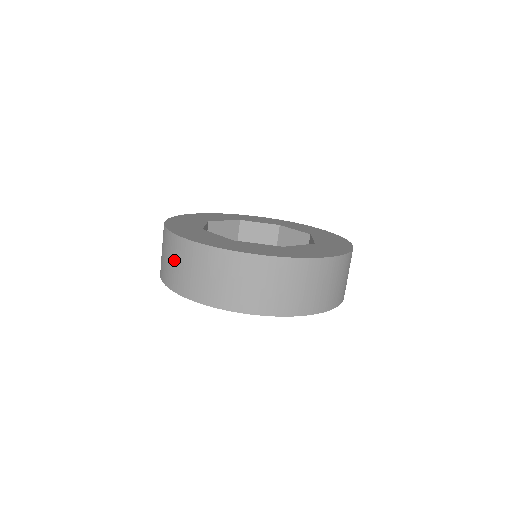
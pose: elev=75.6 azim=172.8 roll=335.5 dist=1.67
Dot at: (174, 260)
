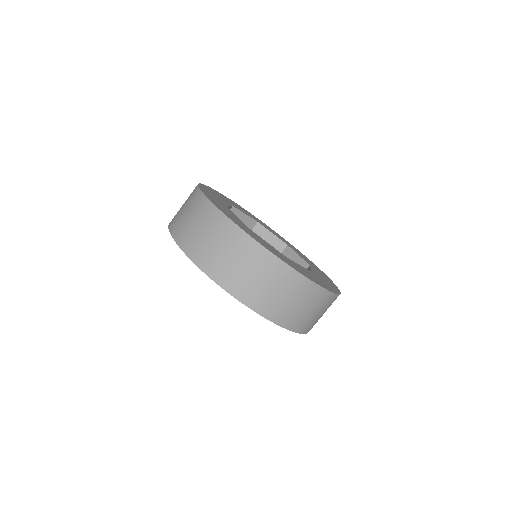
Dot at: occluded
